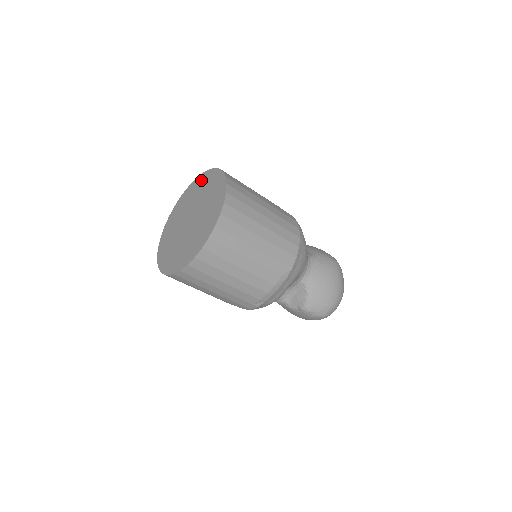
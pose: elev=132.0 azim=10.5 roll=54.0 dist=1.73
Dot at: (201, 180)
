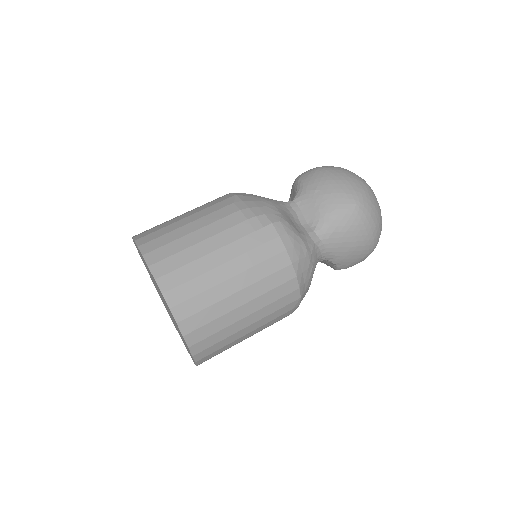
Dot at: occluded
